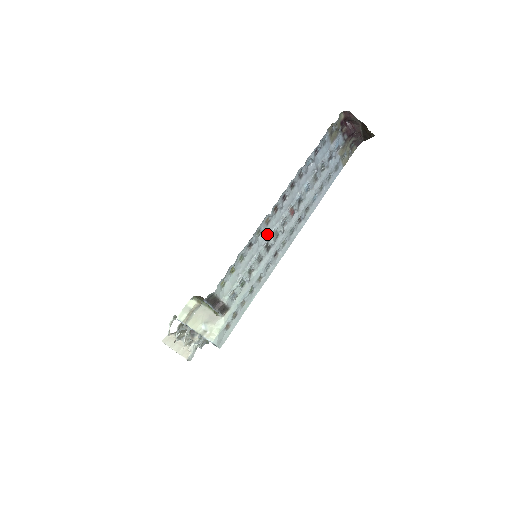
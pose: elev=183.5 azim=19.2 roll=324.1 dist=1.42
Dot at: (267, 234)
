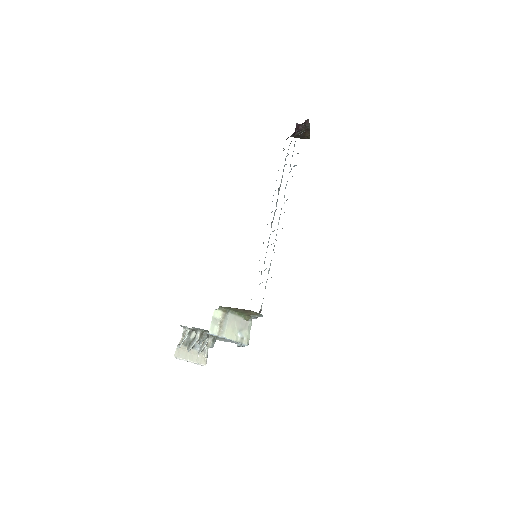
Dot at: occluded
